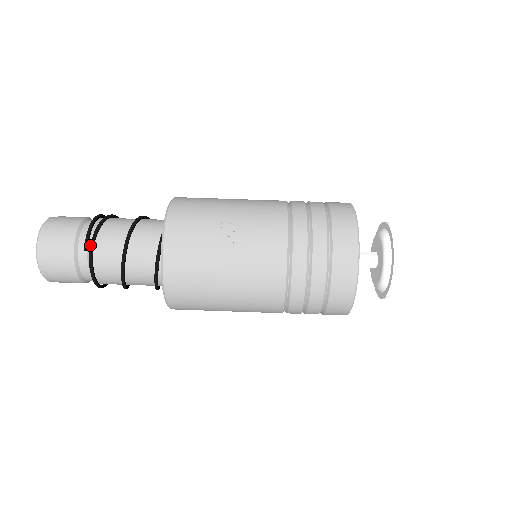
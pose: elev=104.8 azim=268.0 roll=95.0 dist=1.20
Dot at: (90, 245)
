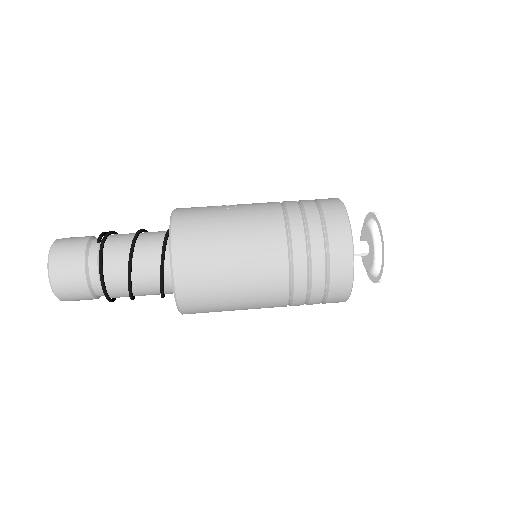
Dot at: (103, 237)
